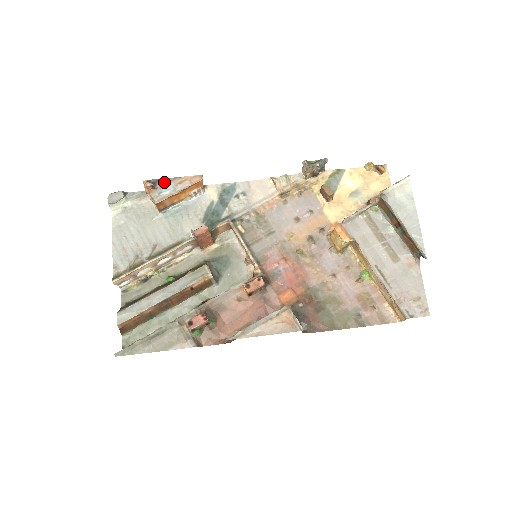
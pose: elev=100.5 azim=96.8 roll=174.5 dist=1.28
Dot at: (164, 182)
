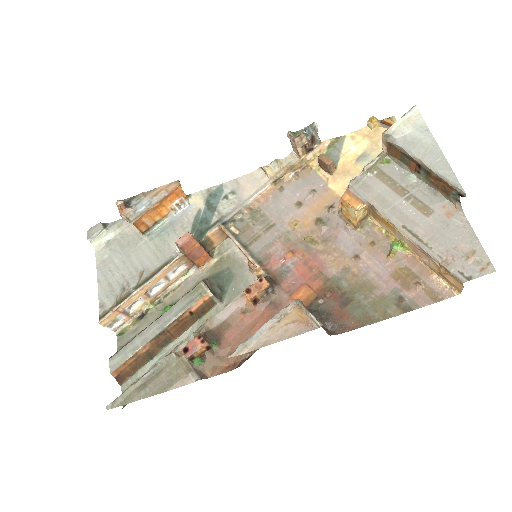
Dot at: (138, 198)
